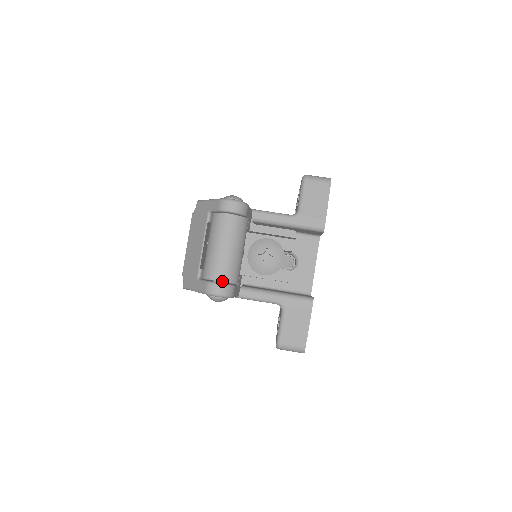
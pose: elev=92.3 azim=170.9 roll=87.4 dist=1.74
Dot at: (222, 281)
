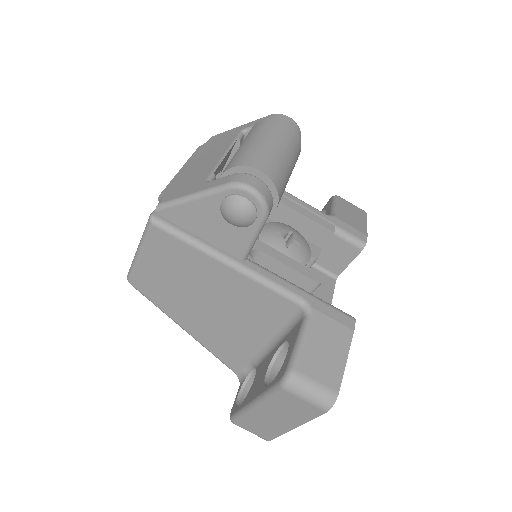
Dot at: (267, 175)
